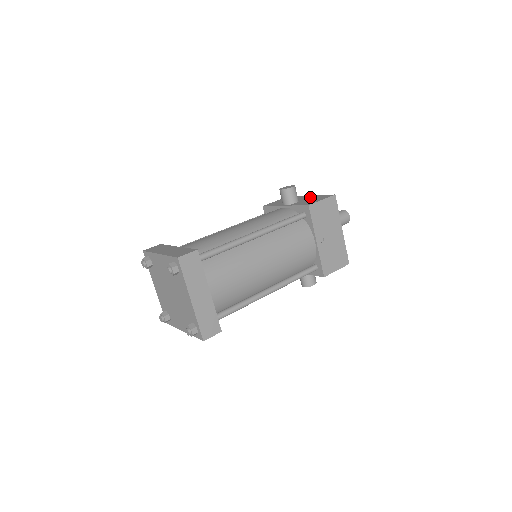
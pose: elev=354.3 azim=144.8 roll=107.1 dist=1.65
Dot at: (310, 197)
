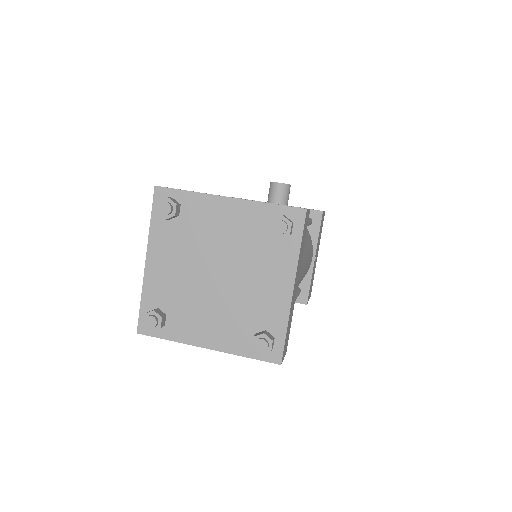
Dot at: occluded
